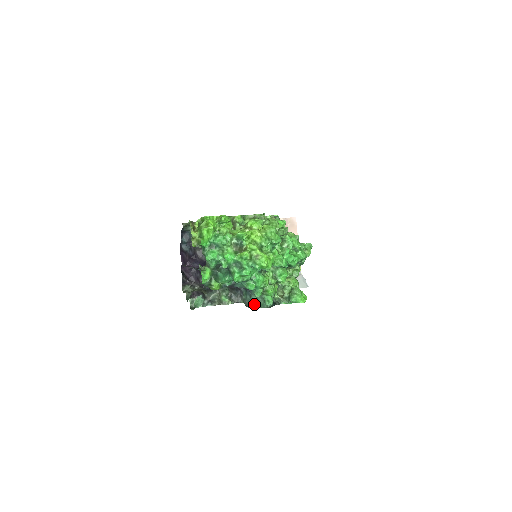
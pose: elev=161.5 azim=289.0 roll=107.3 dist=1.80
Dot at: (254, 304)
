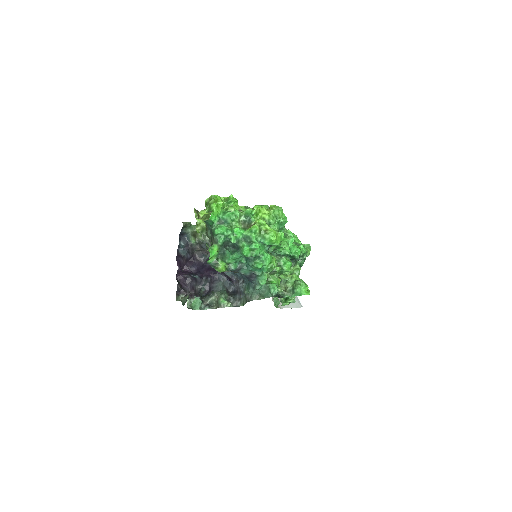
Dot at: (257, 296)
